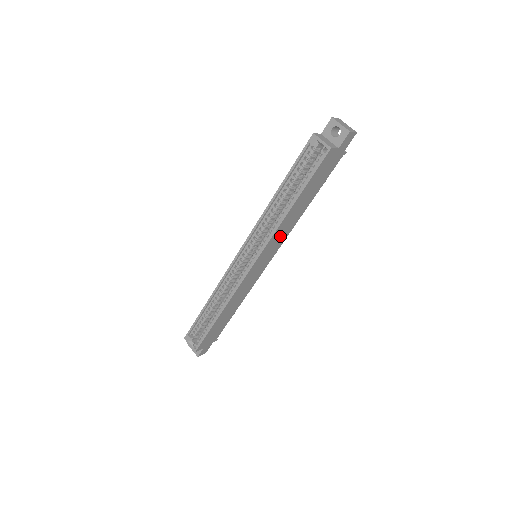
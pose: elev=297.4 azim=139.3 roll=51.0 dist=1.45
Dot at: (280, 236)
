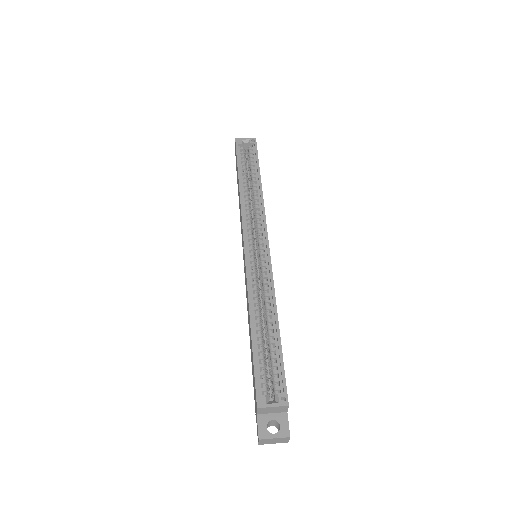
Dot at: occluded
